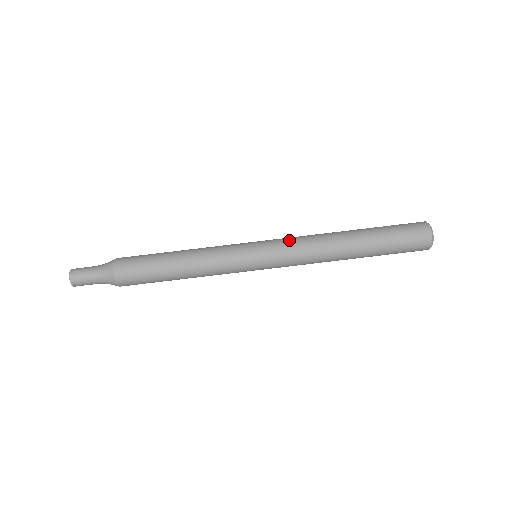
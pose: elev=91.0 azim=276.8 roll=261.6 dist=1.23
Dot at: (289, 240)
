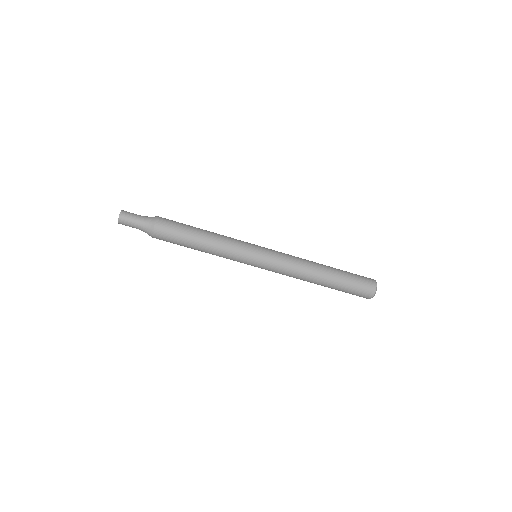
Dot at: (280, 269)
